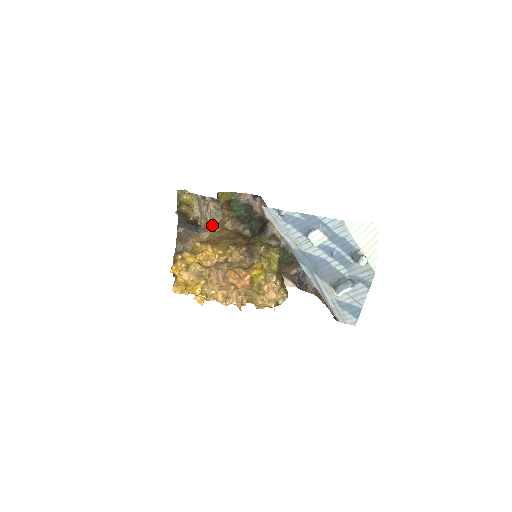
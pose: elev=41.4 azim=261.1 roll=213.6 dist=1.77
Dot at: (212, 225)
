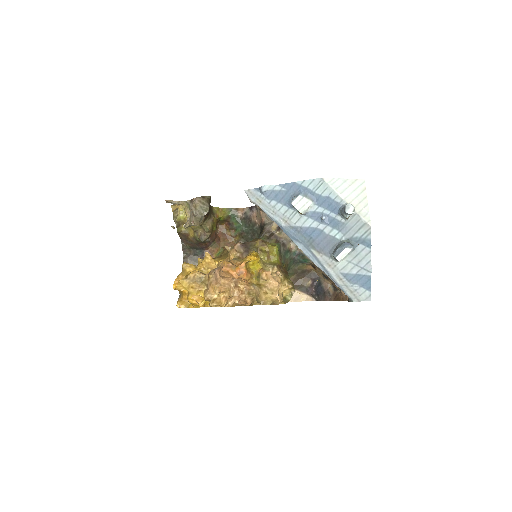
Dot at: (216, 247)
